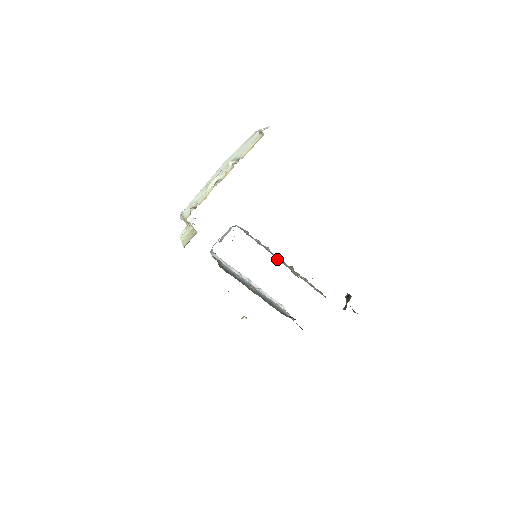
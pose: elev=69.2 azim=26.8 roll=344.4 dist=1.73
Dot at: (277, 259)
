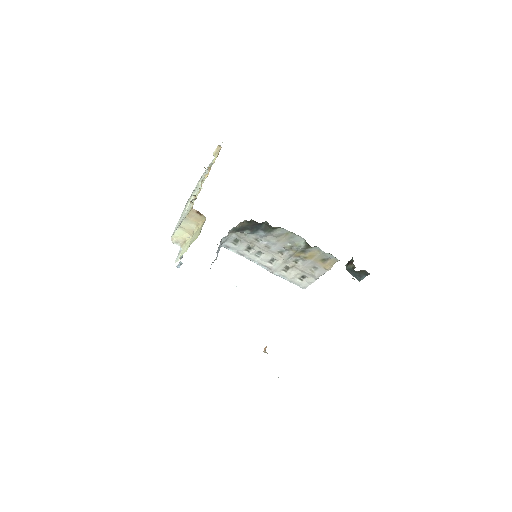
Dot at: (269, 271)
